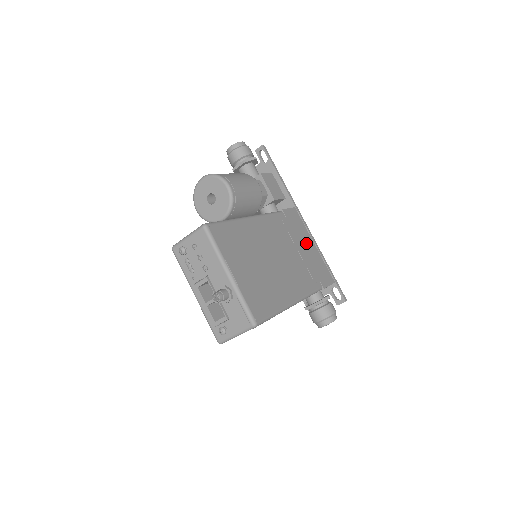
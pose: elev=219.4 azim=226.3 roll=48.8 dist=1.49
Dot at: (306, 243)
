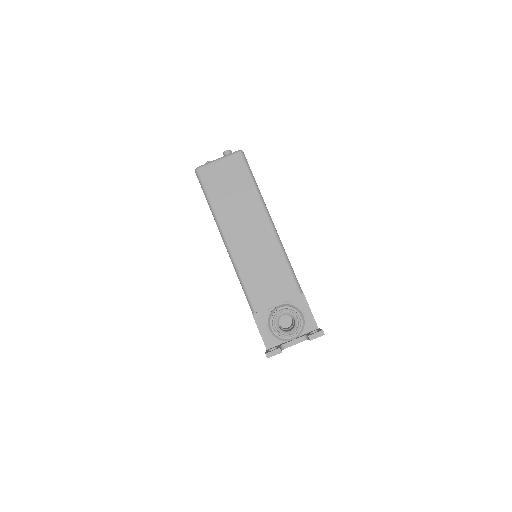
Dot at: occluded
